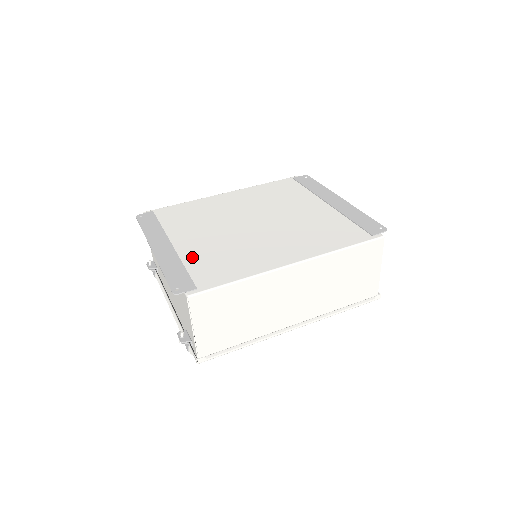
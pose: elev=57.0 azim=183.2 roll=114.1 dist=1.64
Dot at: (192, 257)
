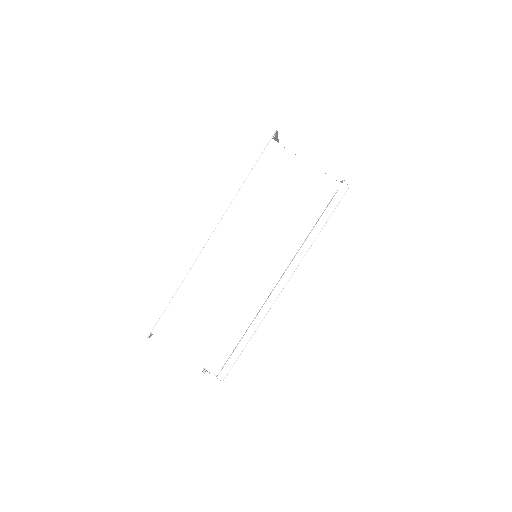
Dot at: occluded
